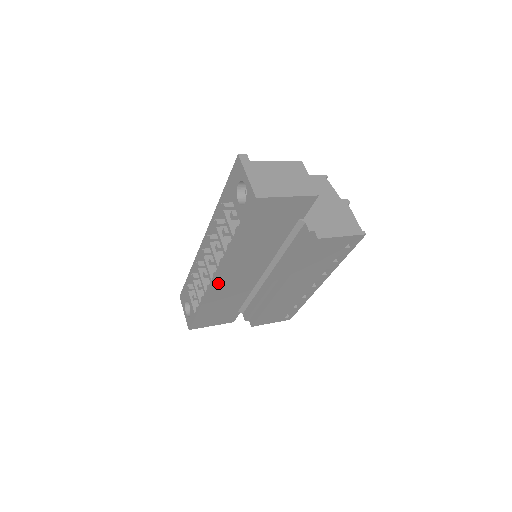
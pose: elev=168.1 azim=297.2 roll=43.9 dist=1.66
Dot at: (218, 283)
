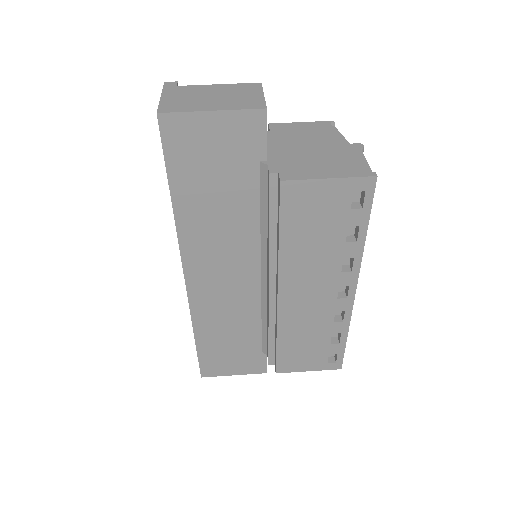
Dot at: (195, 289)
